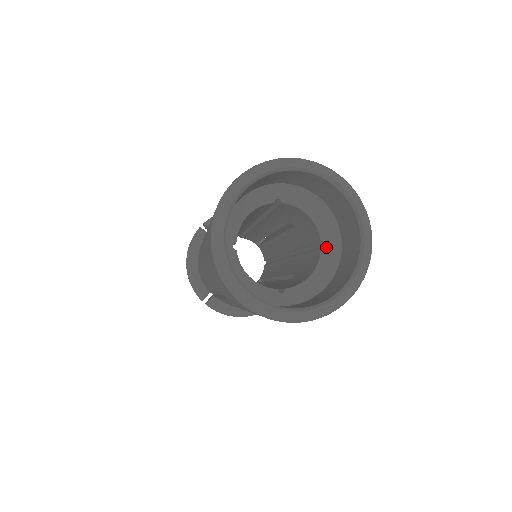
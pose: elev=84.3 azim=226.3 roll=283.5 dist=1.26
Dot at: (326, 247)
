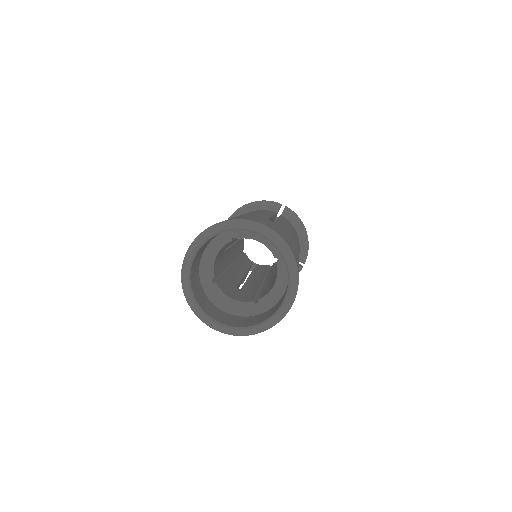
Dot at: (279, 262)
